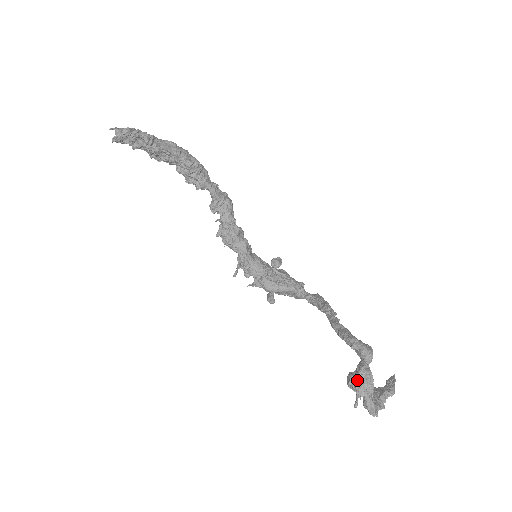
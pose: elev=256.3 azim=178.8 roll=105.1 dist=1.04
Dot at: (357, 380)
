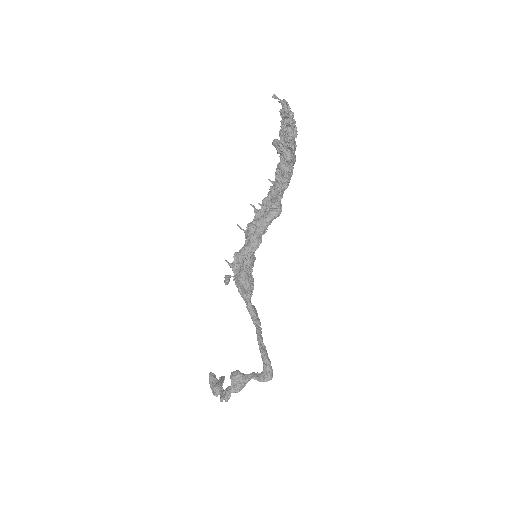
Dot at: (241, 380)
